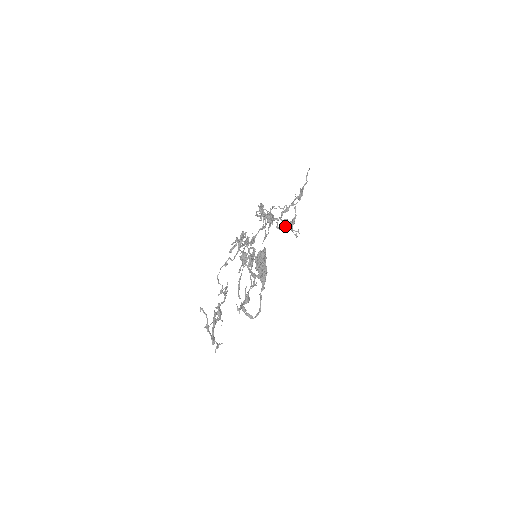
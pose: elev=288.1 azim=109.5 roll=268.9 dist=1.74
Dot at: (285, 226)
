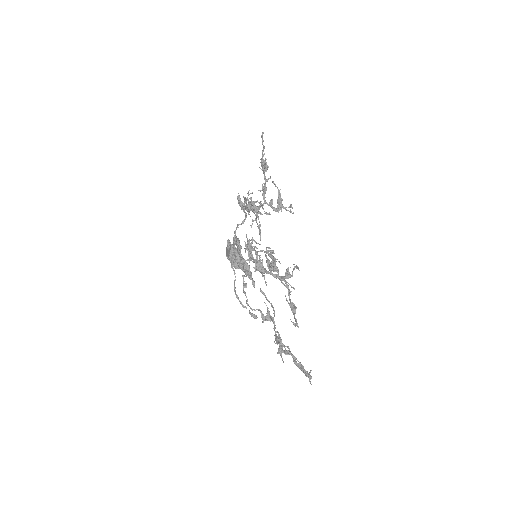
Dot at: (274, 208)
